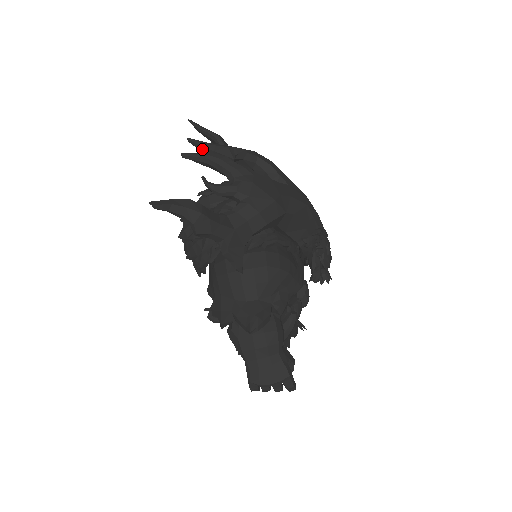
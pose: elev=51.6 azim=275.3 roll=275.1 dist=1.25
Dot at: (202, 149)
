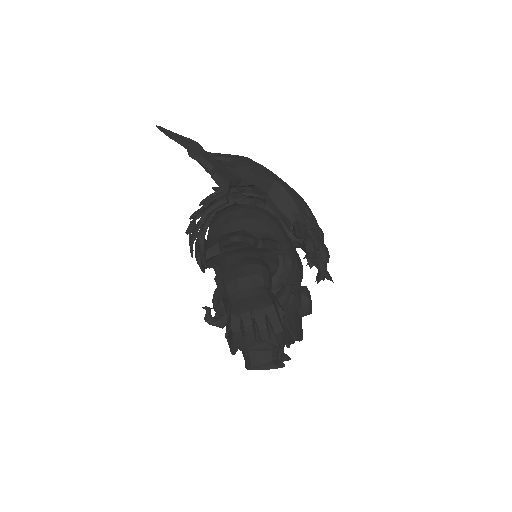
Dot at: occluded
